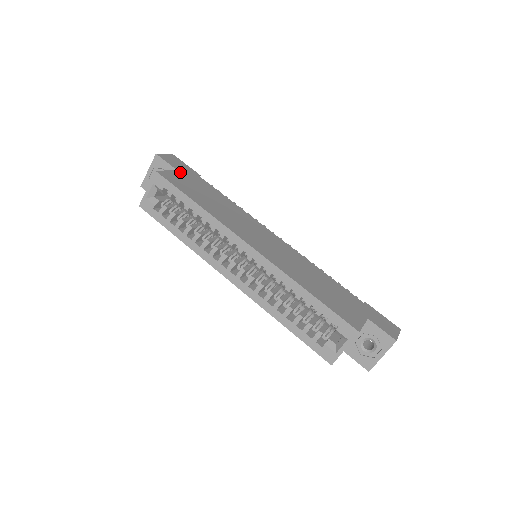
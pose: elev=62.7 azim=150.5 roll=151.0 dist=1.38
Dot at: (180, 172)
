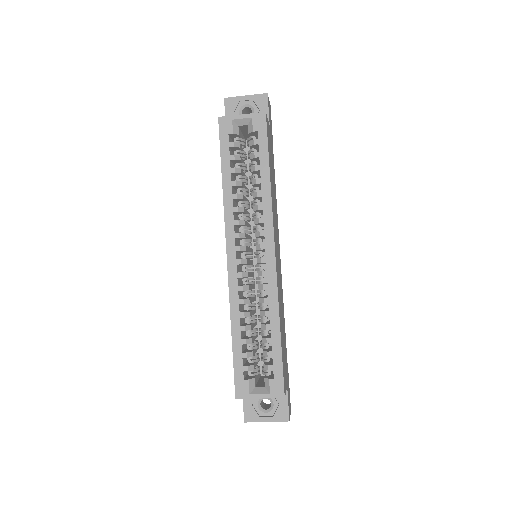
Dot at: (270, 130)
